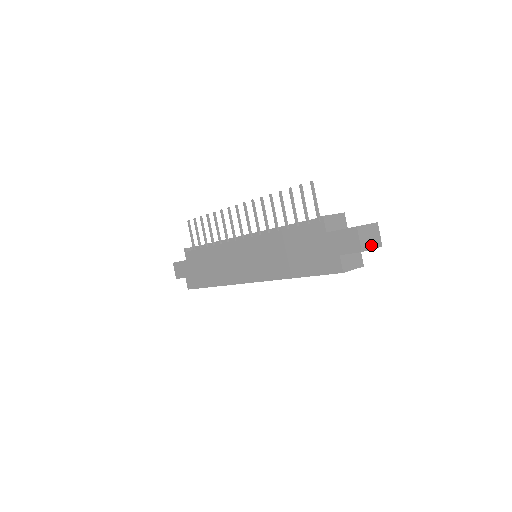
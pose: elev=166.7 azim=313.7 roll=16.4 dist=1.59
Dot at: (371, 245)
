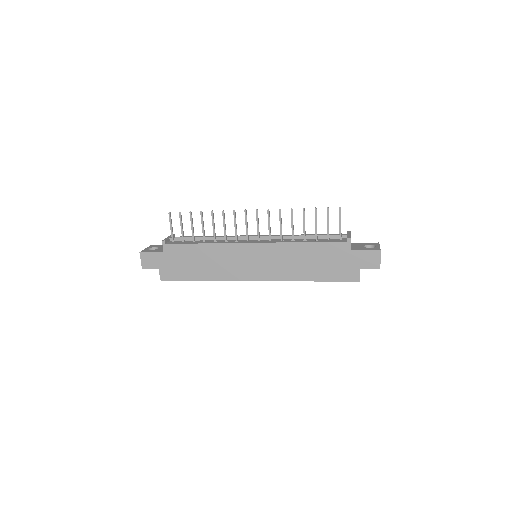
Dot at: occluded
